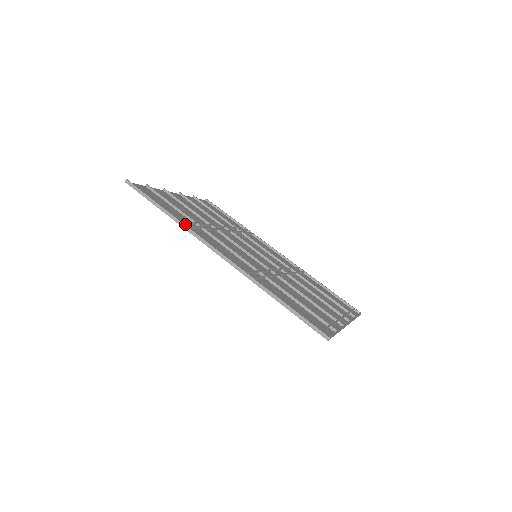
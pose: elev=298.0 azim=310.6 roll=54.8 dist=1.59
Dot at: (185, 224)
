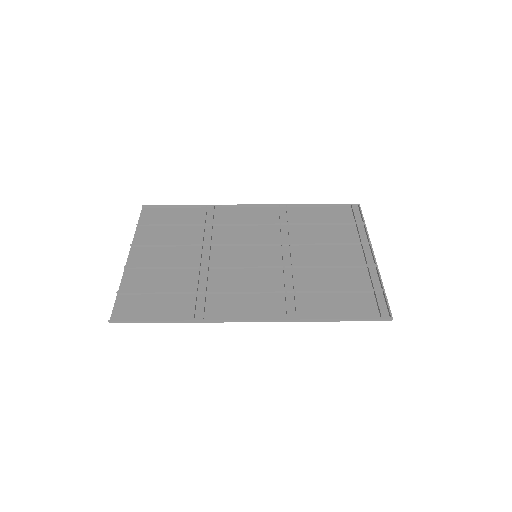
Dot at: (196, 312)
